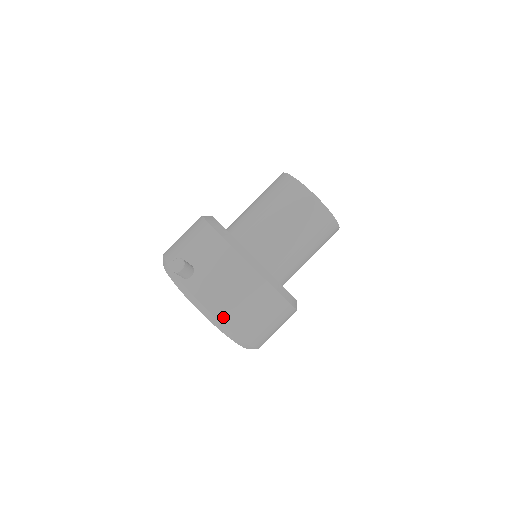
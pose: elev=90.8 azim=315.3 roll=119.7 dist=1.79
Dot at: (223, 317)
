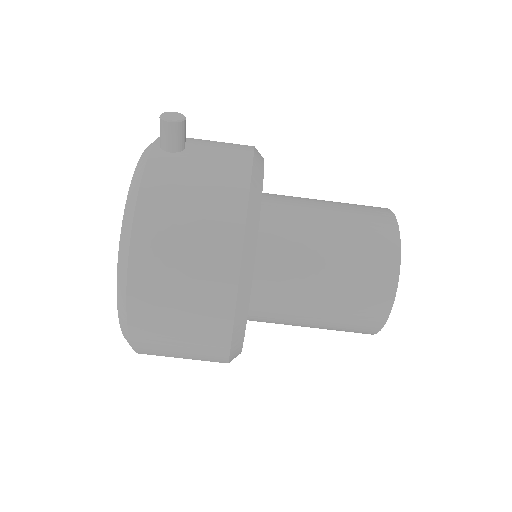
Dot at: (143, 224)
